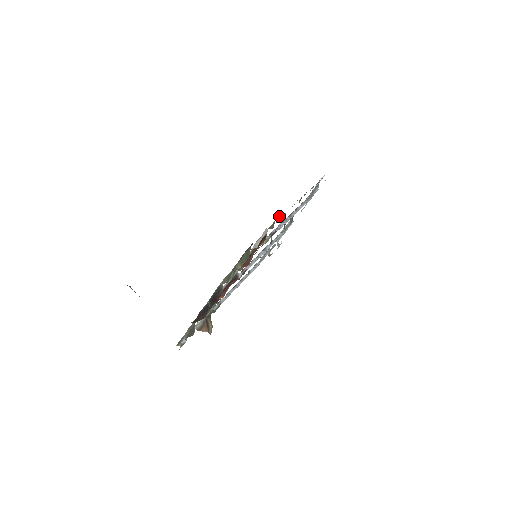
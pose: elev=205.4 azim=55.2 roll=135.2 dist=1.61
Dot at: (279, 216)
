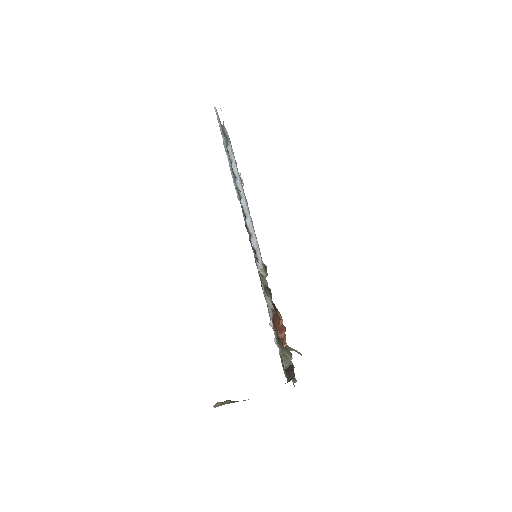
Dot at: (255, 257)
